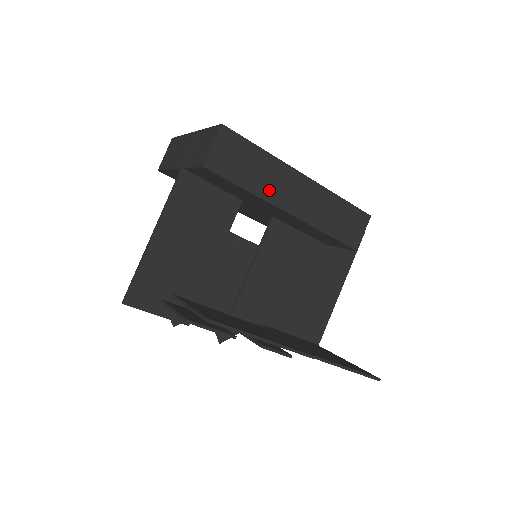
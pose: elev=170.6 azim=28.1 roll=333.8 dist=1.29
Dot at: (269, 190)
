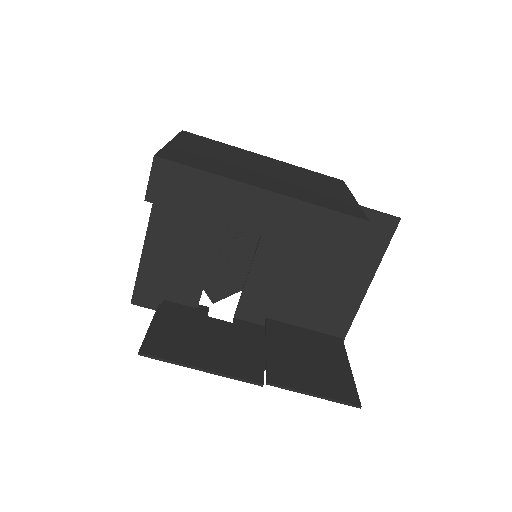
Dot at: (222, 212)
